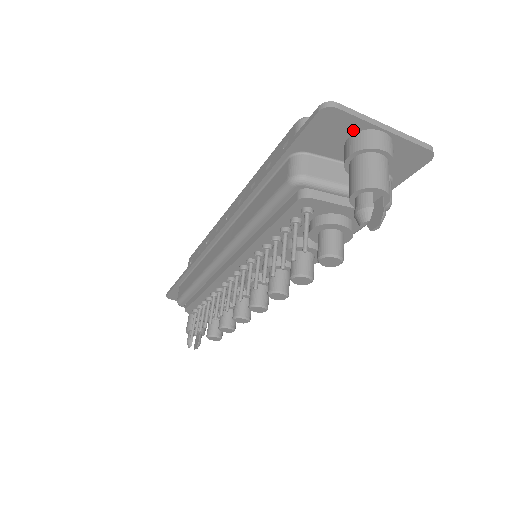
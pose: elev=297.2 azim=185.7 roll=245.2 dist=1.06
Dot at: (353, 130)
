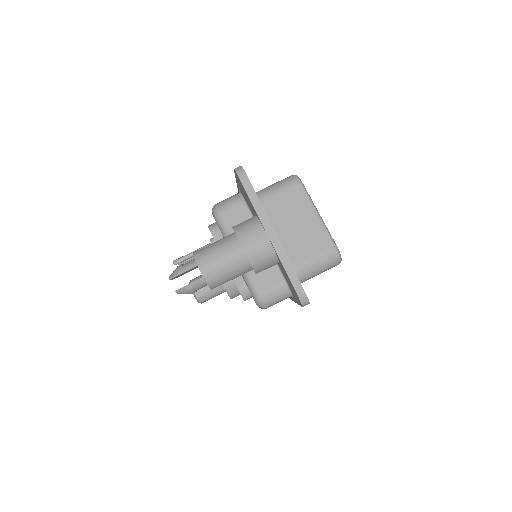
Dot at: (255, 212)
